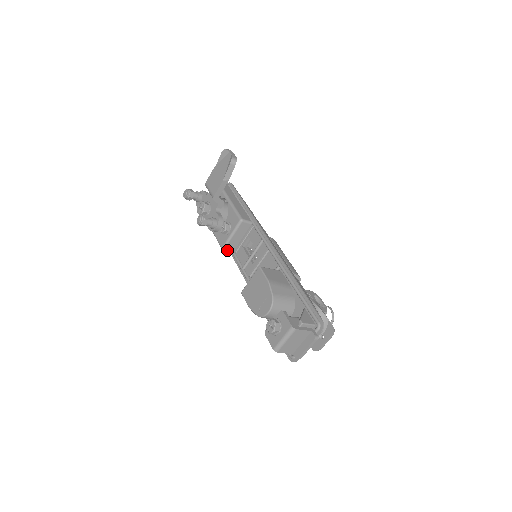
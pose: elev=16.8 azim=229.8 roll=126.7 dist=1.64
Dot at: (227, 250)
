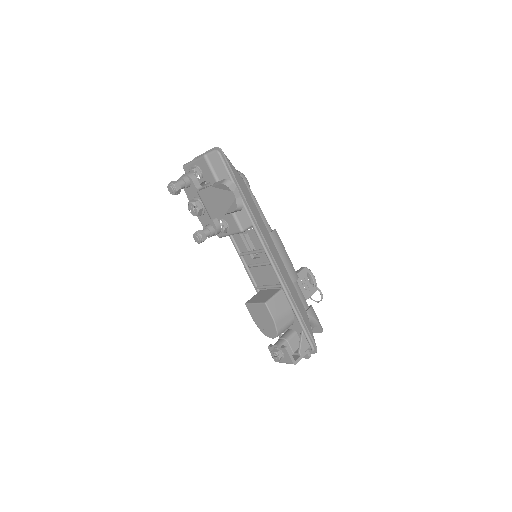
Dot at: occluded
